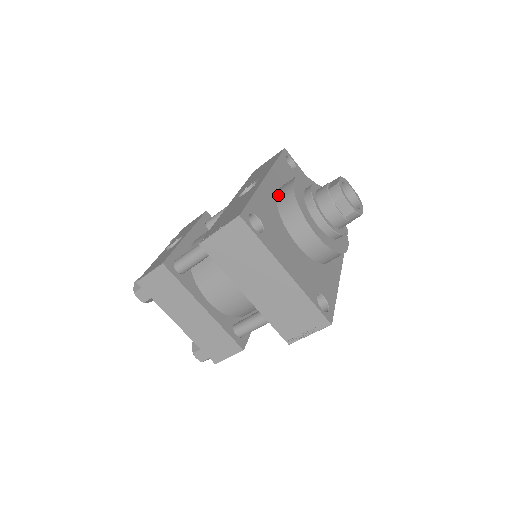
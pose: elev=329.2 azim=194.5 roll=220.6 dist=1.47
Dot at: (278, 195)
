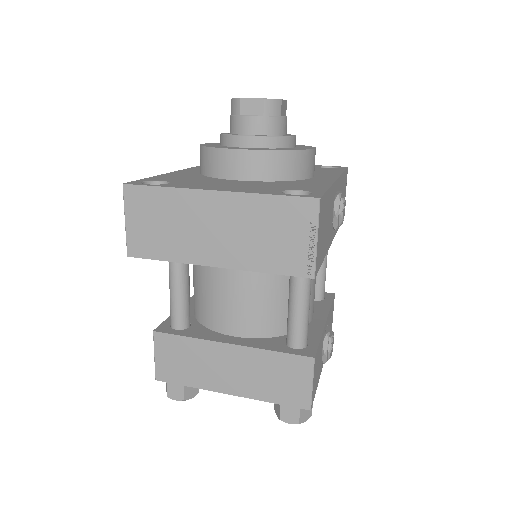
Dot at: occluded
